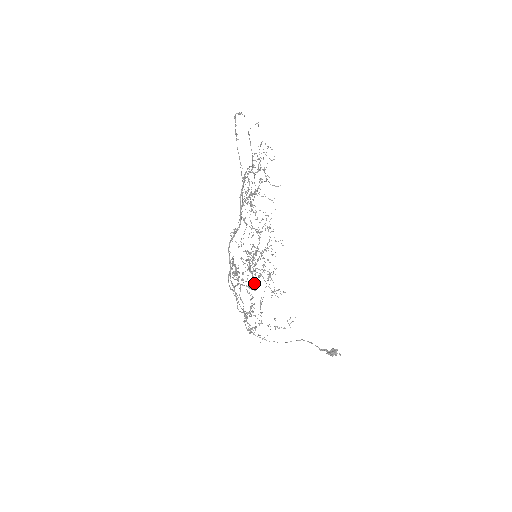
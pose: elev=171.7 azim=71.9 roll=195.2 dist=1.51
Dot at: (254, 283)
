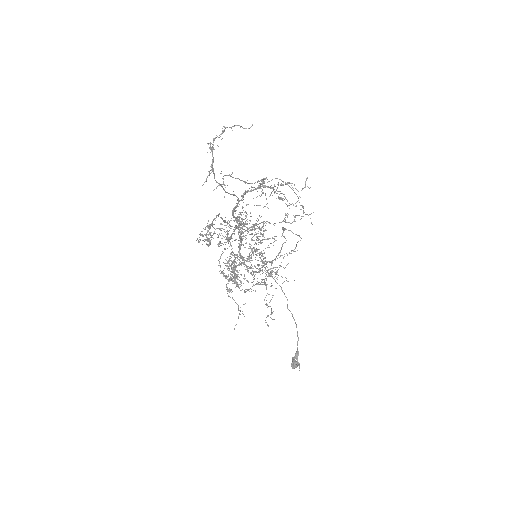
Dot at: occluded
